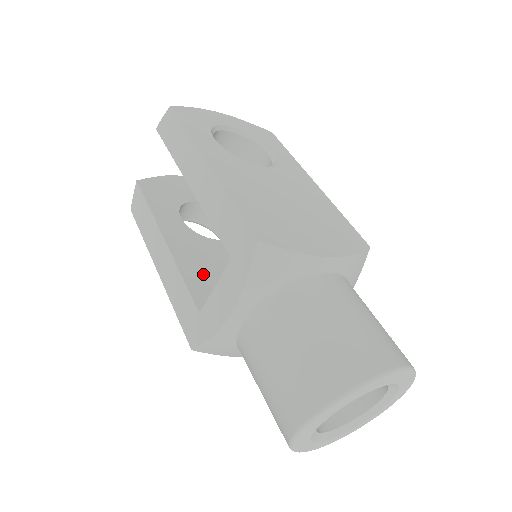
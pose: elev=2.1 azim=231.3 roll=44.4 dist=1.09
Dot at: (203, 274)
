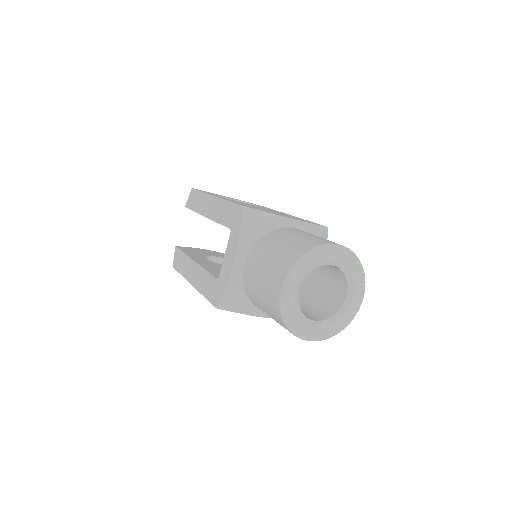
Dot at: occluded
